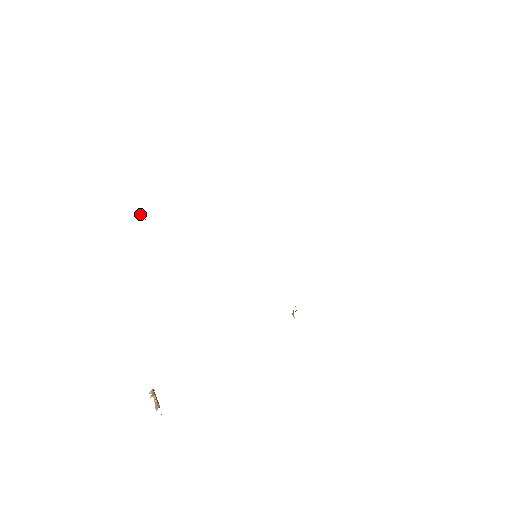
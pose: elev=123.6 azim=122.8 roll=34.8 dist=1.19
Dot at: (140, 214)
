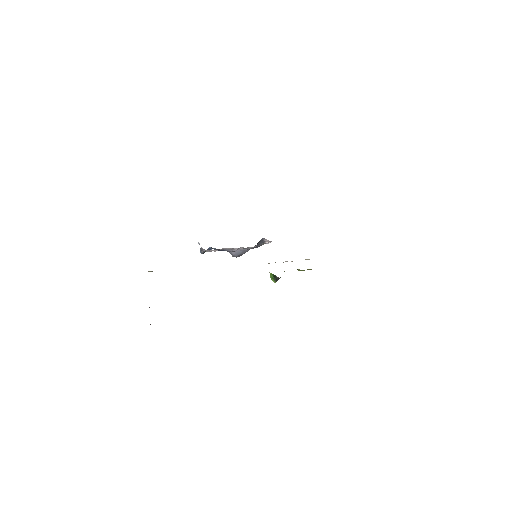
Dot at: (199, 243)
